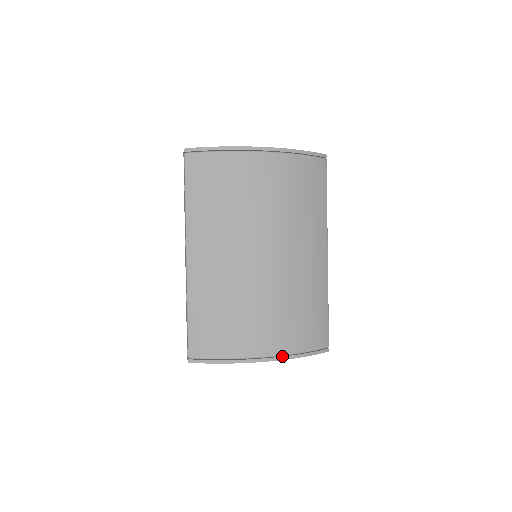
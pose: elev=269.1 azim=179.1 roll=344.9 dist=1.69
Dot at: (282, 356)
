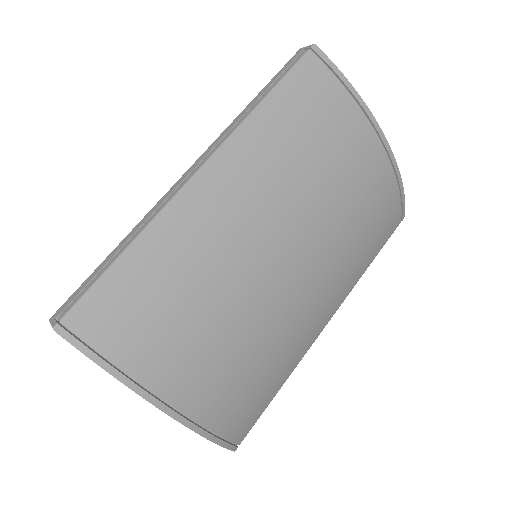
Dot at: (195, 423)
